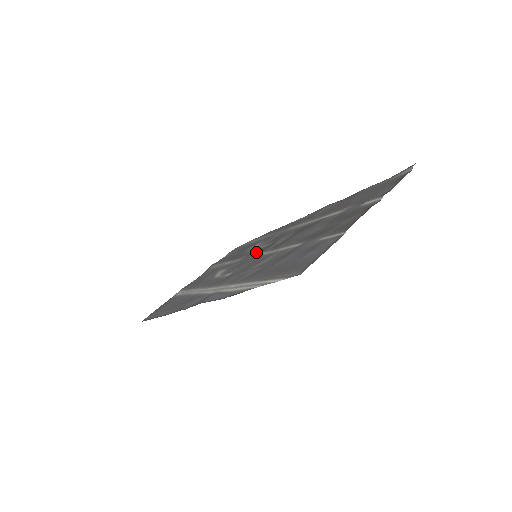
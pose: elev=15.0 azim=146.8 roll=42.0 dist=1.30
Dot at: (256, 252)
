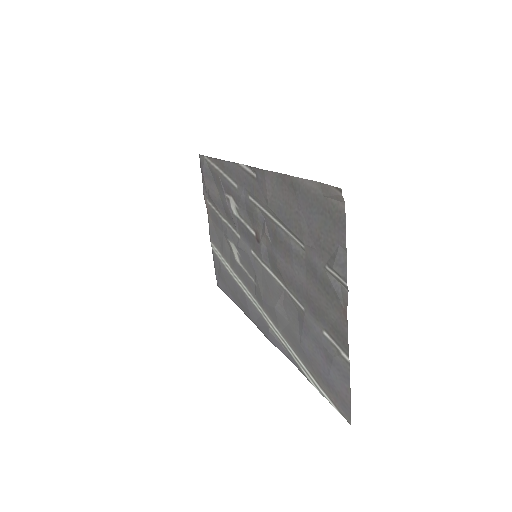
Dot at: (248, 240)
